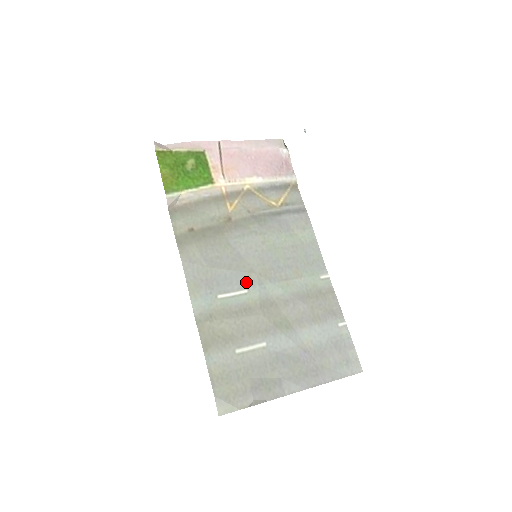
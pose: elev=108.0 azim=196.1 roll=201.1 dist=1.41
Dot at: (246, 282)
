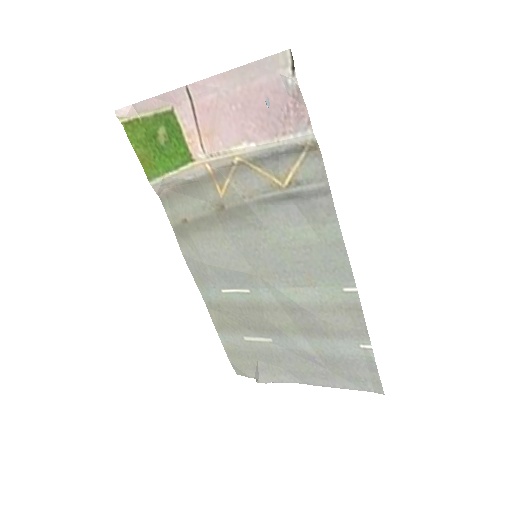
Dot at: (248, 282)
